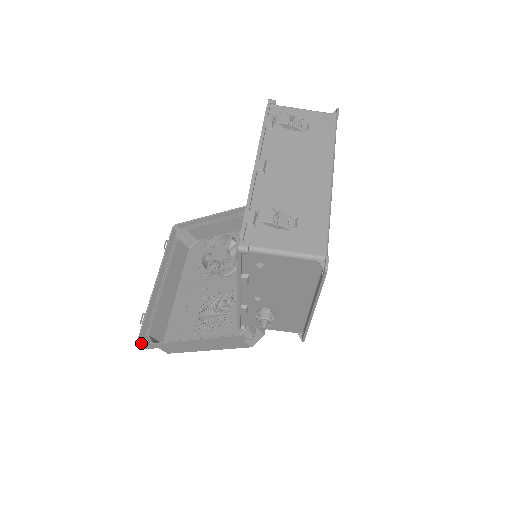
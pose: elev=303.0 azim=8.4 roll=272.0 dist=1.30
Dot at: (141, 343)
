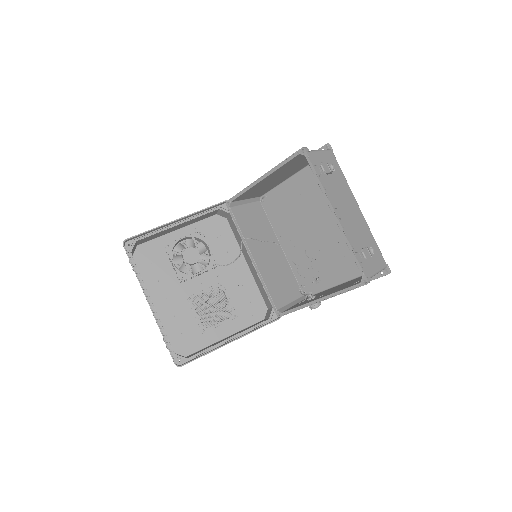
Dot at: (176, 364)
